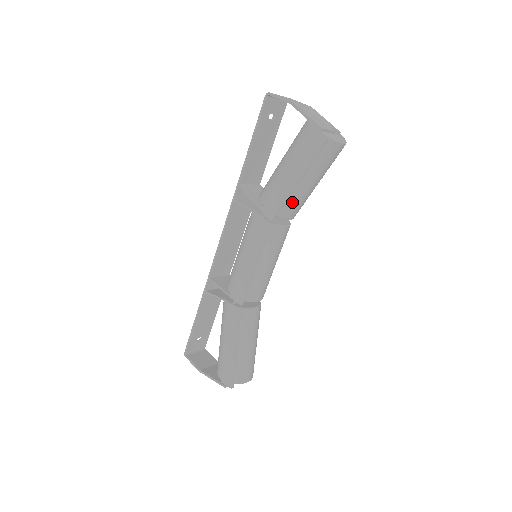
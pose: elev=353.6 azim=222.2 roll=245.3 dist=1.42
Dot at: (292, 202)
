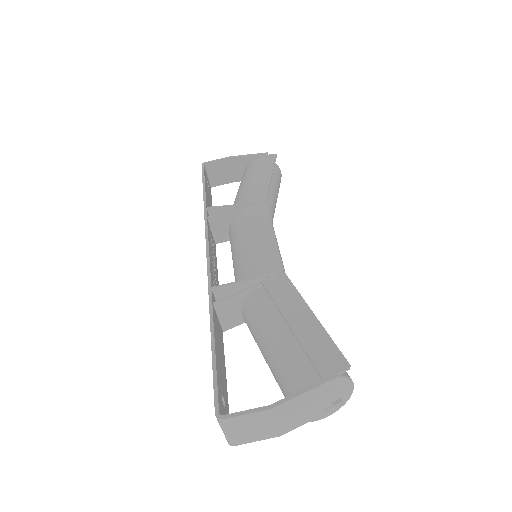
Dot at: (270, 199)
